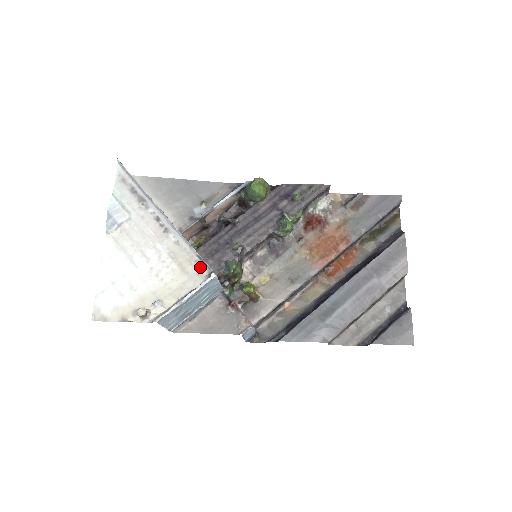
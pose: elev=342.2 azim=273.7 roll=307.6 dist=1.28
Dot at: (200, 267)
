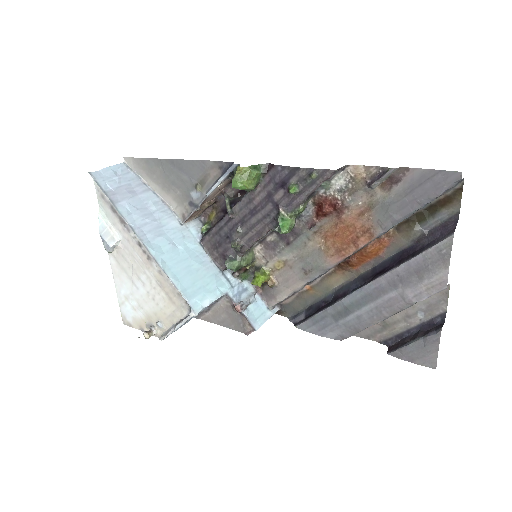
Dot at: (182, 300)
